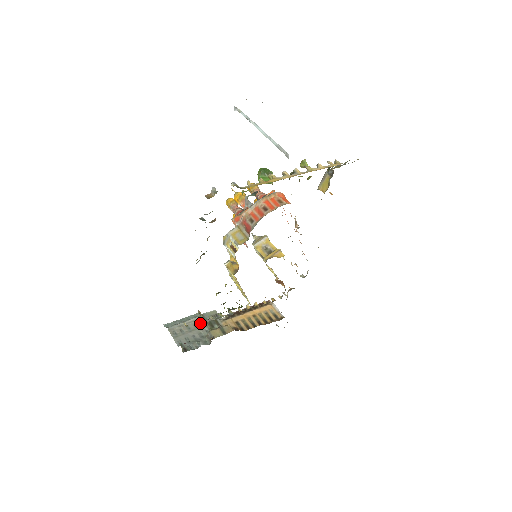
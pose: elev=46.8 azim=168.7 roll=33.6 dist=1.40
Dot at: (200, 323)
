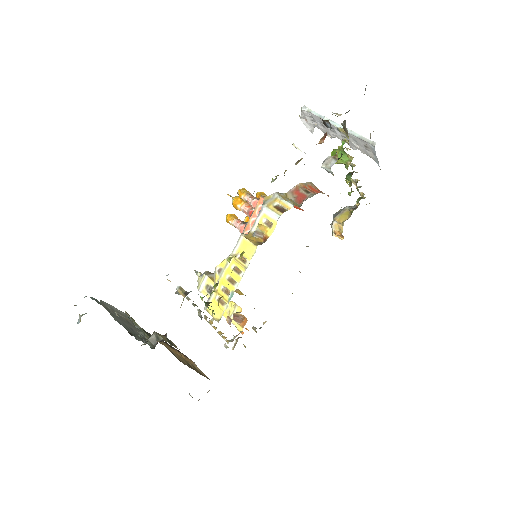
Dot at: (133, 324)
